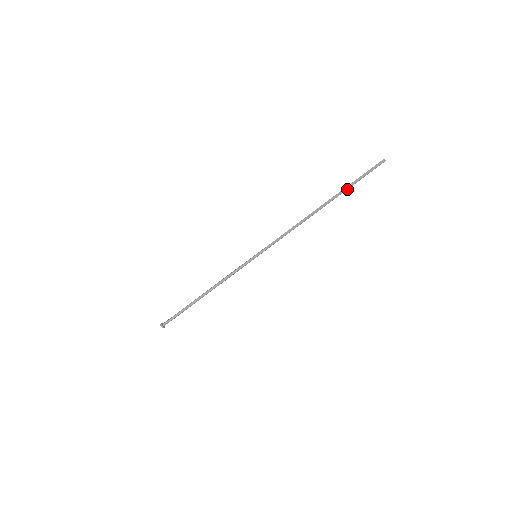
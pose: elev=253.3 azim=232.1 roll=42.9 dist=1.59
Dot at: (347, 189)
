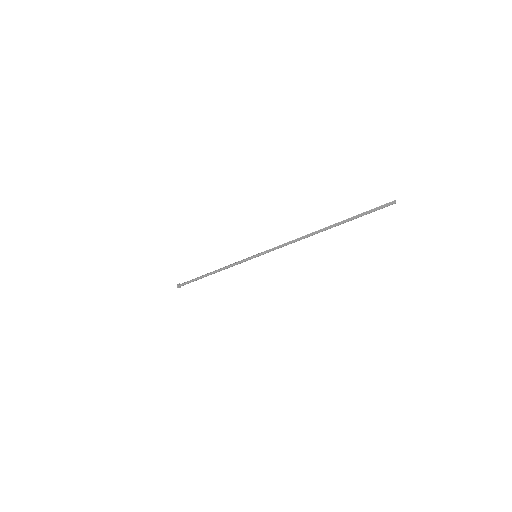
Dot at: occluded
